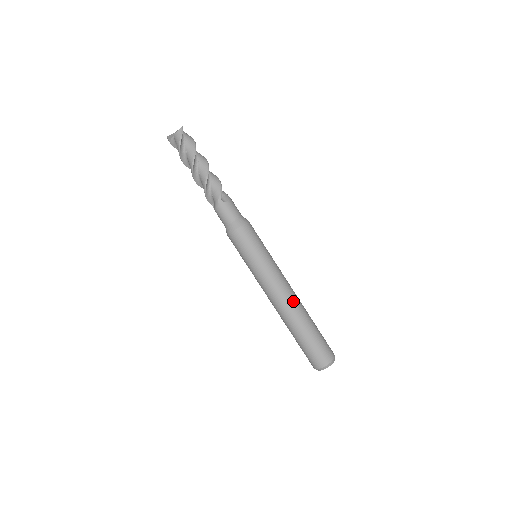
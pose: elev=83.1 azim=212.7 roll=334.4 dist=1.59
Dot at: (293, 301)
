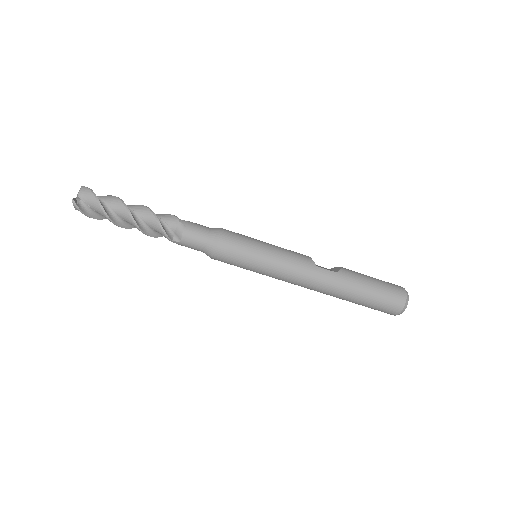
Dot at: (321, 286)
